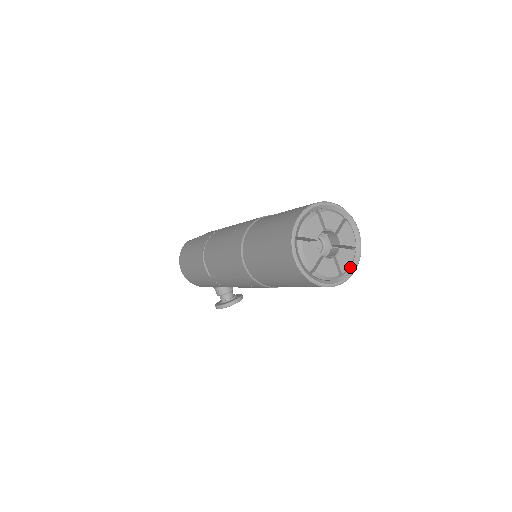
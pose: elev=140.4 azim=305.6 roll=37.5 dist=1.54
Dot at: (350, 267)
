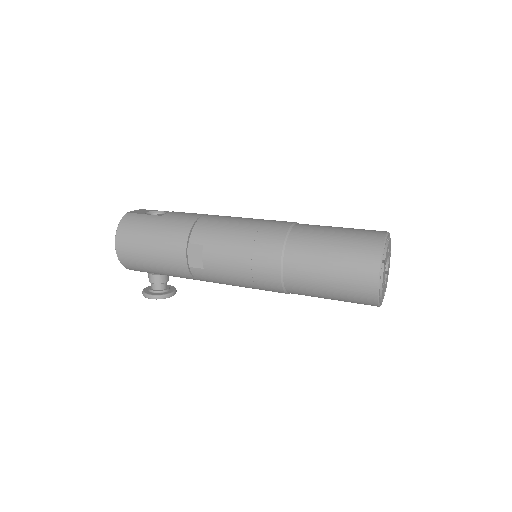
Dot at: occluded
